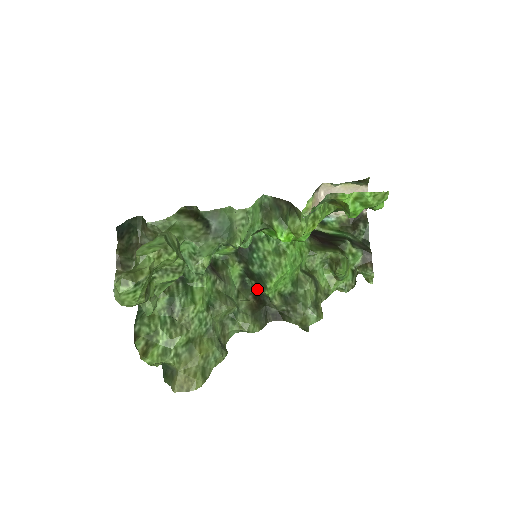
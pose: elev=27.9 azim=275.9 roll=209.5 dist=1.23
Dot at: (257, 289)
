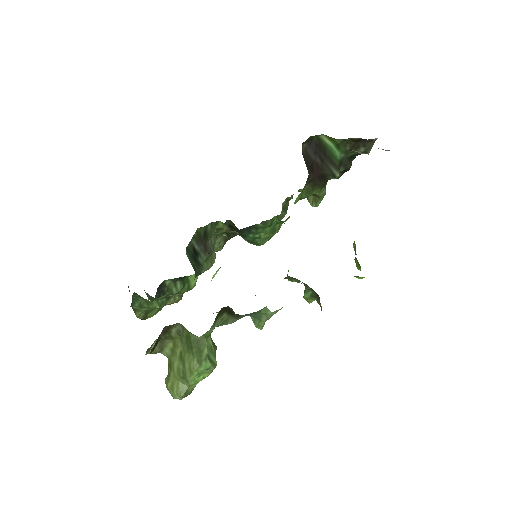
Dot at: (235, 227)
